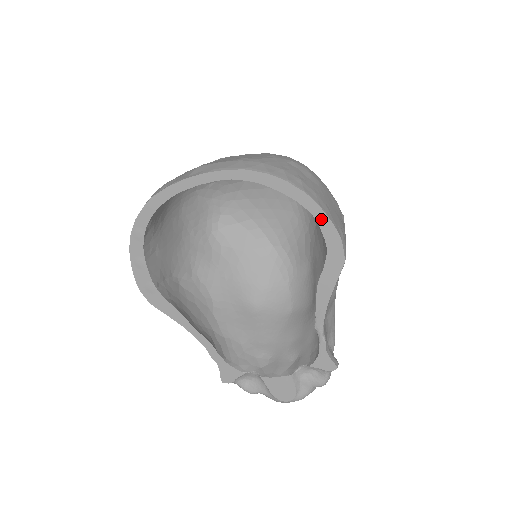
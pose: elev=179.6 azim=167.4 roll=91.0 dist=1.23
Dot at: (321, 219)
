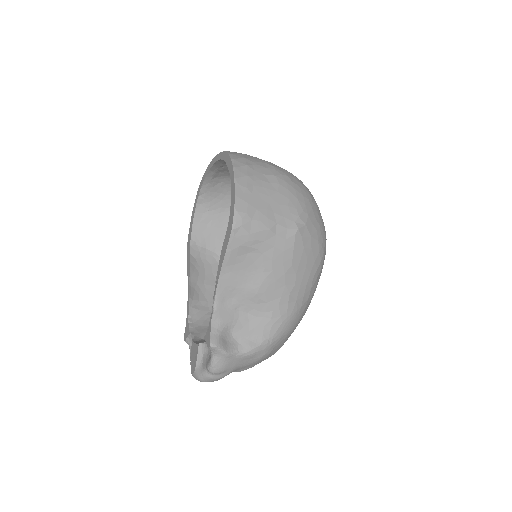
Dot at: (233, 190)
